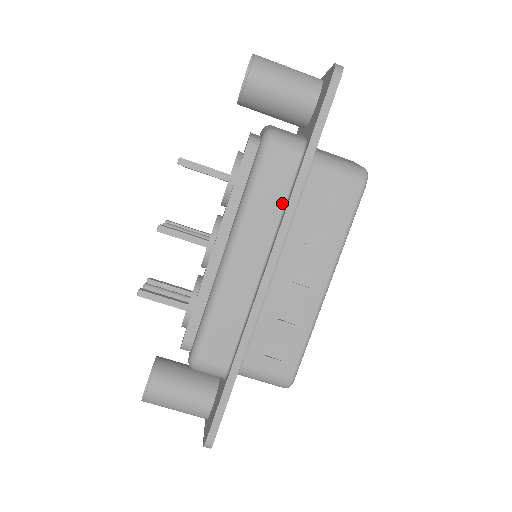
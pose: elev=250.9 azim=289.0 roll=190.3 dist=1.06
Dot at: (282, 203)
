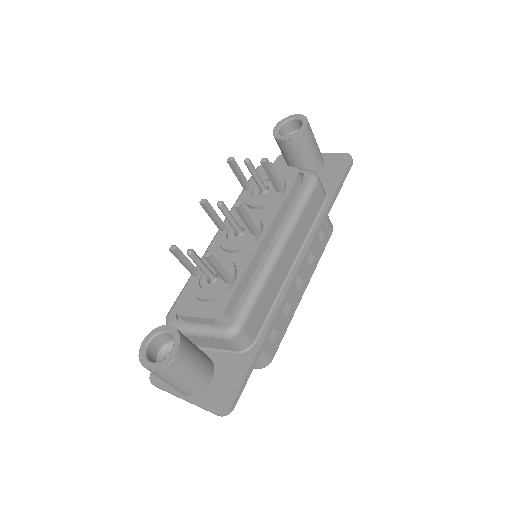
Dot at: (312, 224)
